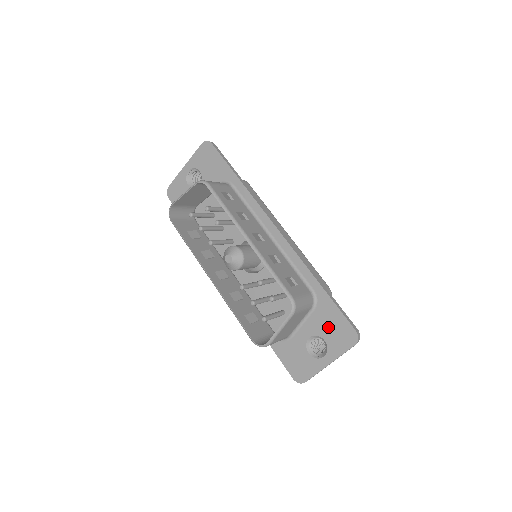
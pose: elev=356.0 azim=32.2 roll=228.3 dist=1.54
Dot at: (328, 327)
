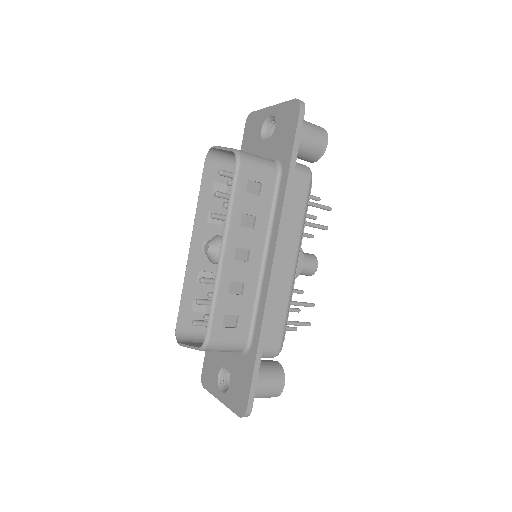
Dot at: (238, 380)
